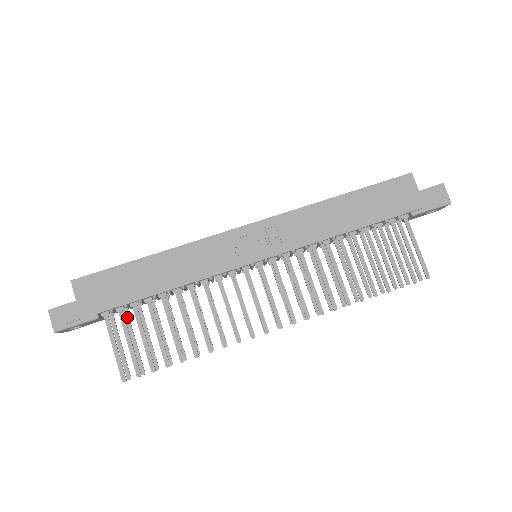
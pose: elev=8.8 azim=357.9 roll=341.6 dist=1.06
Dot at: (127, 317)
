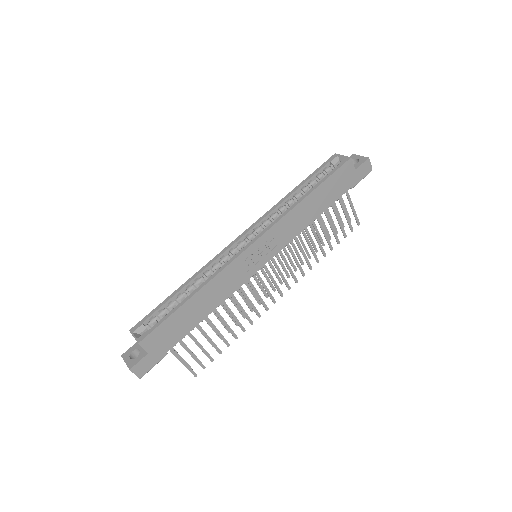
Dot at: occluded
